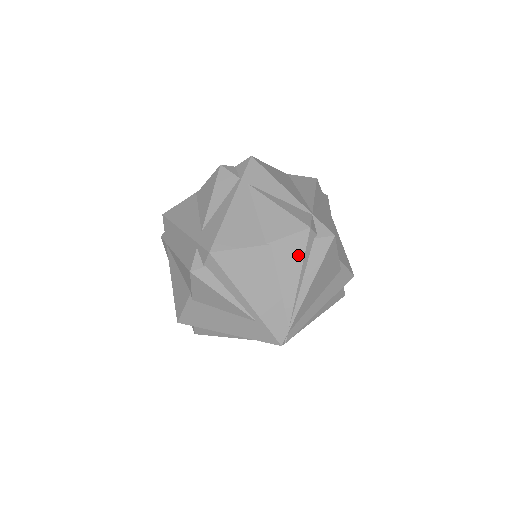
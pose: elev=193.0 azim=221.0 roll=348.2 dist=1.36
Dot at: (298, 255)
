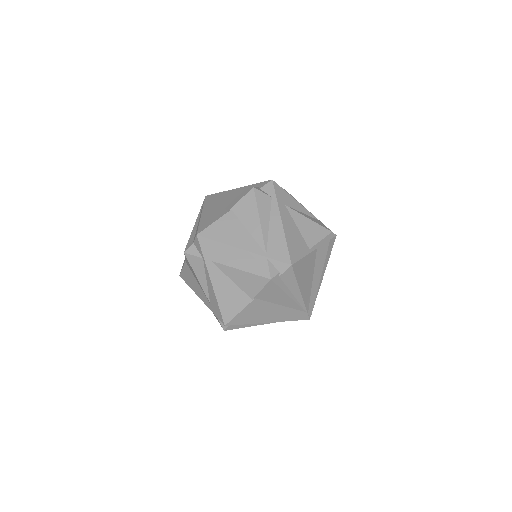
Dot at: (277, 291)
